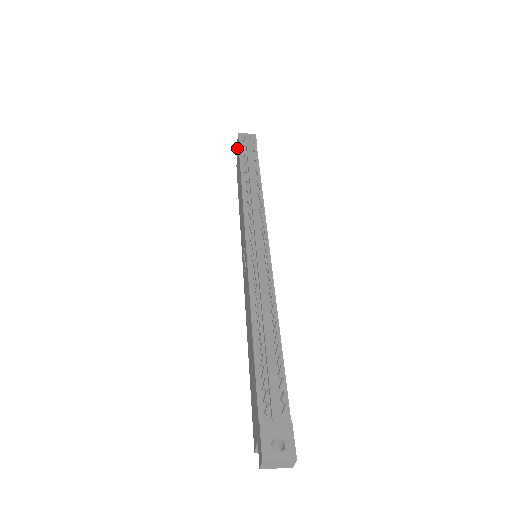
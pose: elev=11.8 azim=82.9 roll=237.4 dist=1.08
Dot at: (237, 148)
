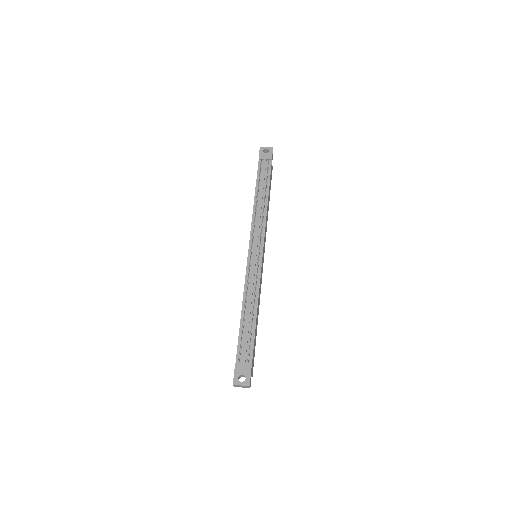
Dot at: occluded
